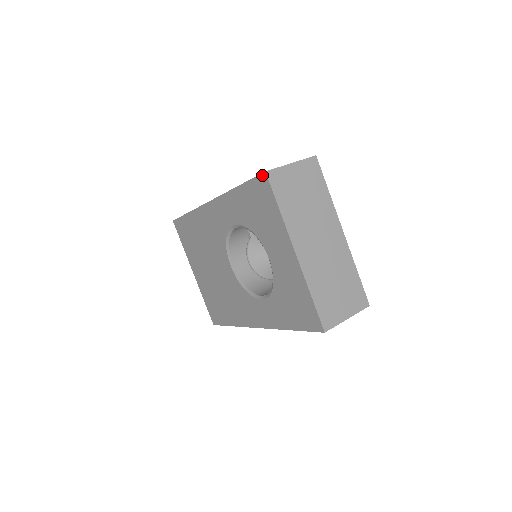
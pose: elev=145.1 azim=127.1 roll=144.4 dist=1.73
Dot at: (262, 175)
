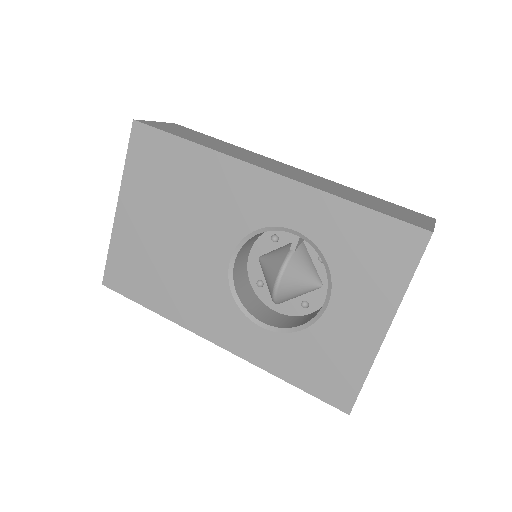
Dot at: (423, 231)
